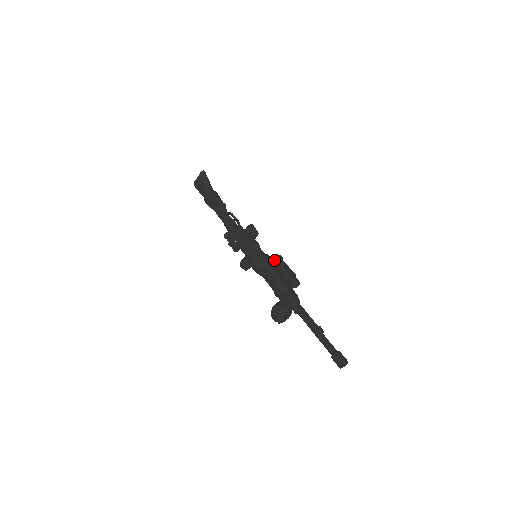
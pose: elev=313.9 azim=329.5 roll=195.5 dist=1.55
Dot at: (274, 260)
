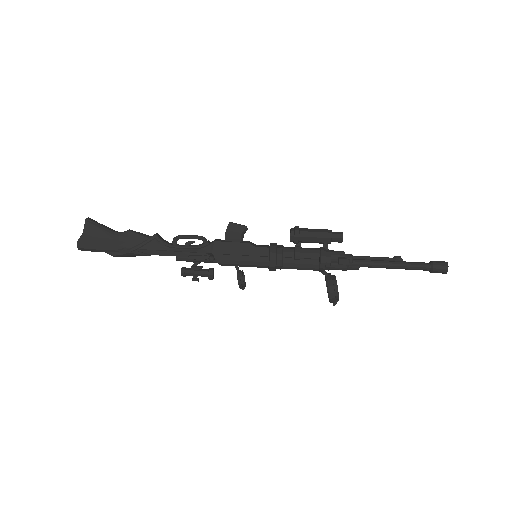
Dot at: (299, 231)
